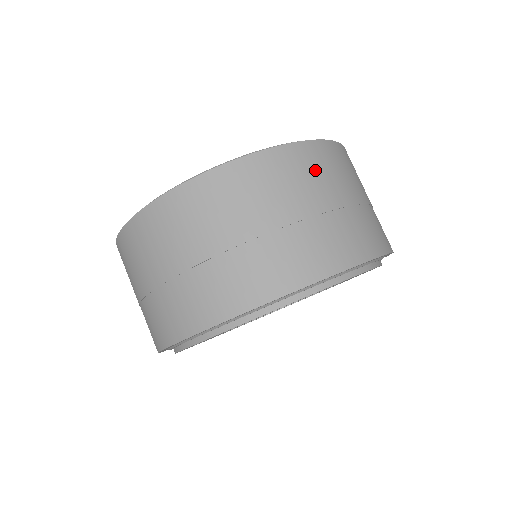
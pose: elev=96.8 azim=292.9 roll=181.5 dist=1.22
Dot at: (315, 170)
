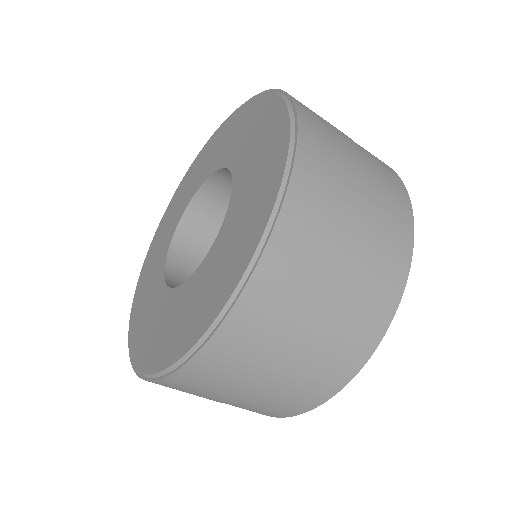
Dot at: (326, 188)
